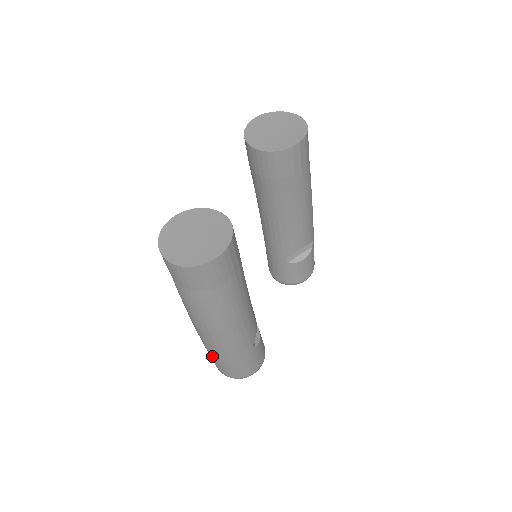
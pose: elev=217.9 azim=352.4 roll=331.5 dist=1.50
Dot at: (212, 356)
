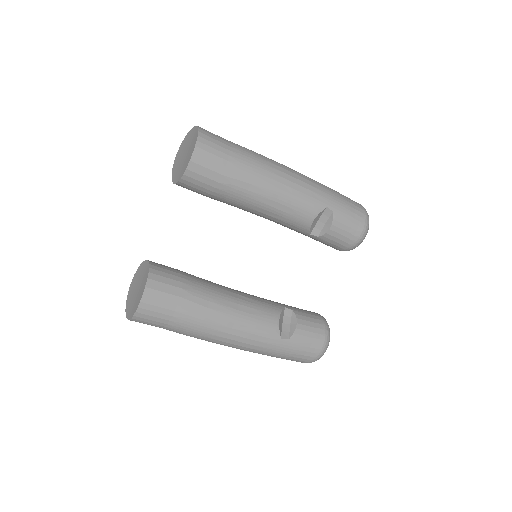
Dot at: occluded
